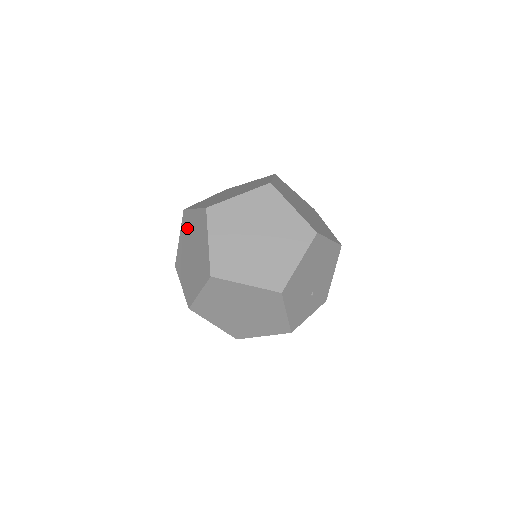
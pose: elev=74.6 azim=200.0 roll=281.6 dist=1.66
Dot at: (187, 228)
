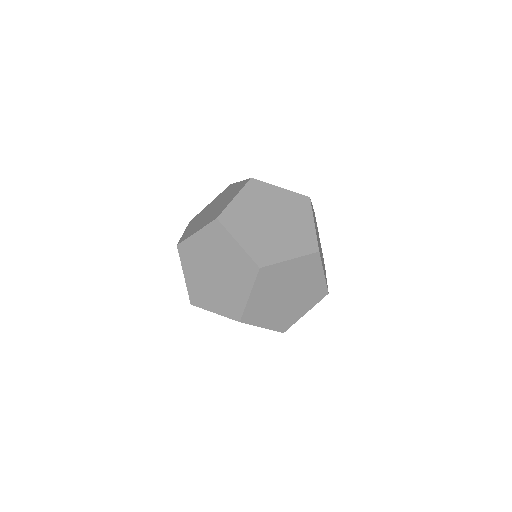
Dot at: (193, 256)
